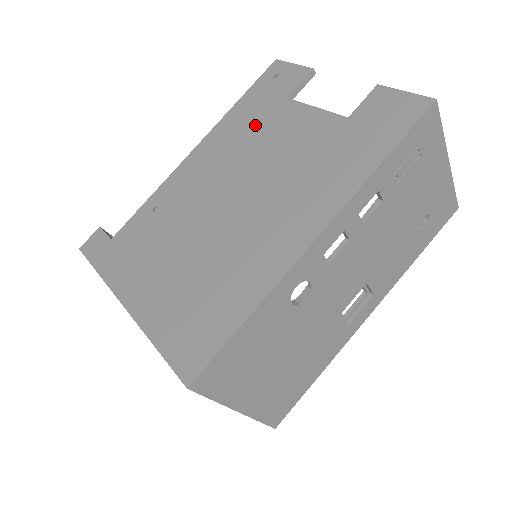
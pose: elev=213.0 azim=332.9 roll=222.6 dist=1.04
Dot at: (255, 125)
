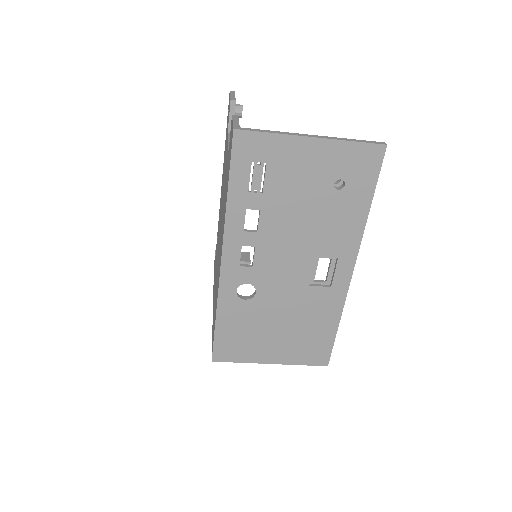
Dot at: occluded
